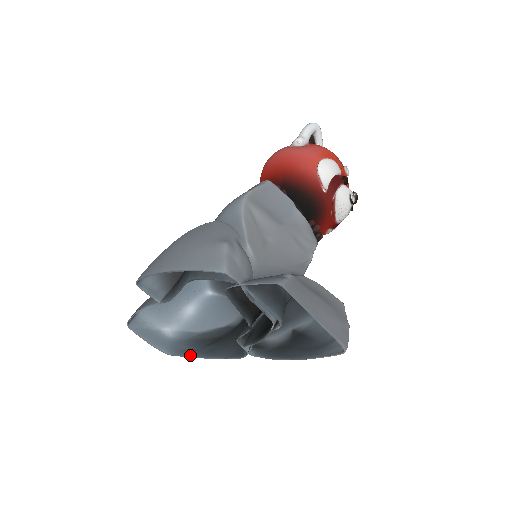
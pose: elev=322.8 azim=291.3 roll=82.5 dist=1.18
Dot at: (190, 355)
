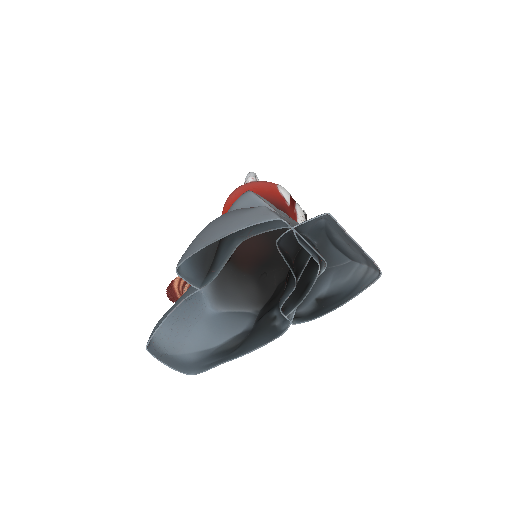
Dot at: (221, 362)
